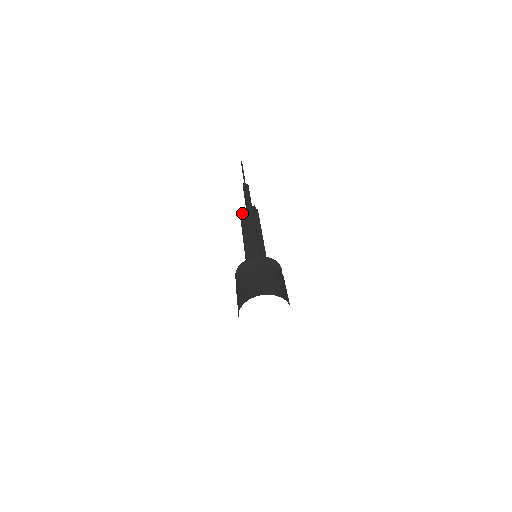
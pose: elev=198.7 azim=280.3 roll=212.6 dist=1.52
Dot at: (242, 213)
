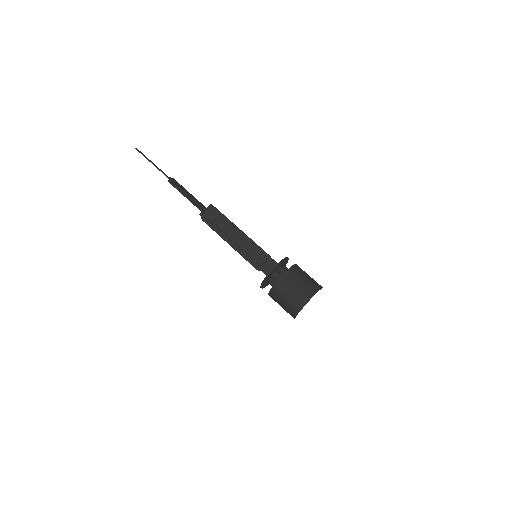
Dot at: (208, 218)
